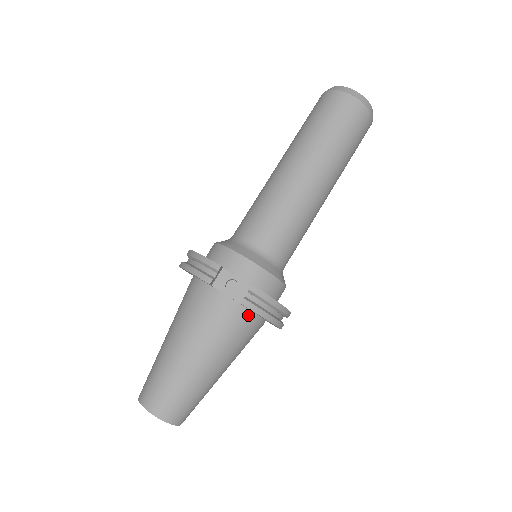
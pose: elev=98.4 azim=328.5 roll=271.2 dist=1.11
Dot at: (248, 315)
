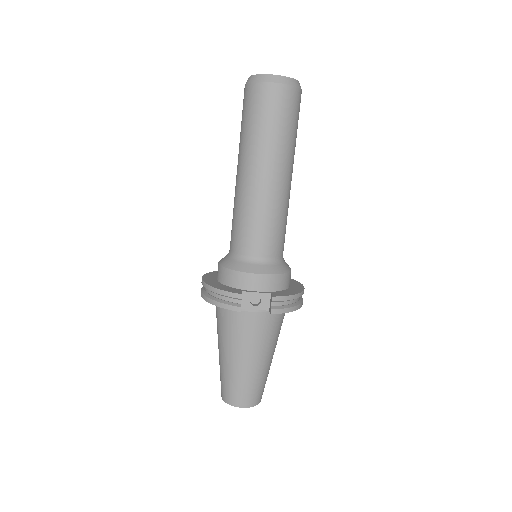
Dot at: occluded
